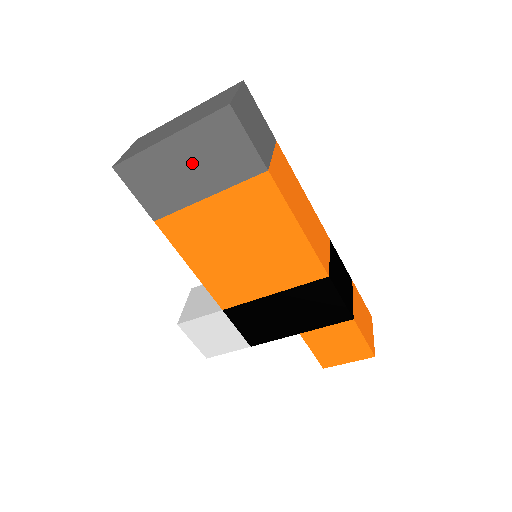
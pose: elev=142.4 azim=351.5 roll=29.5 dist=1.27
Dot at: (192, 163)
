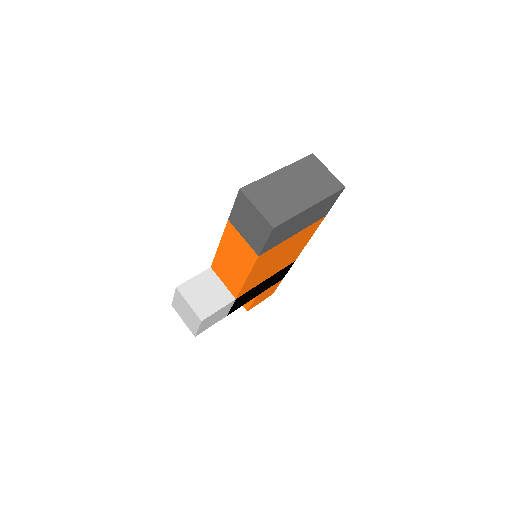
Dot at: (307, 218)
